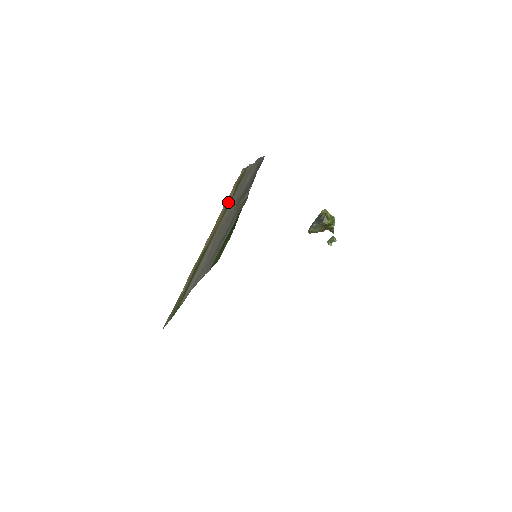
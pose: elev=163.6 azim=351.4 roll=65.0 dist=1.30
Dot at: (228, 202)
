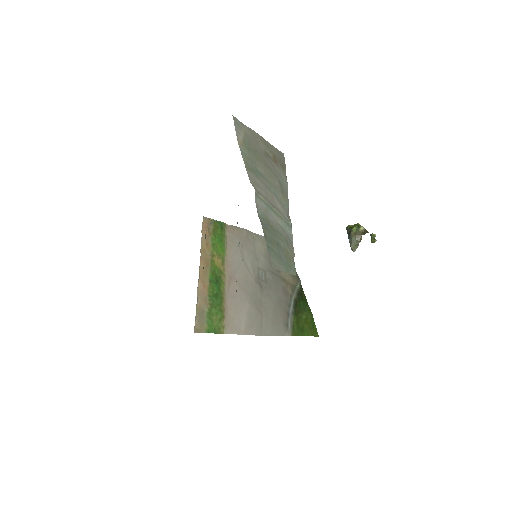
Dot at: (210, 241)
